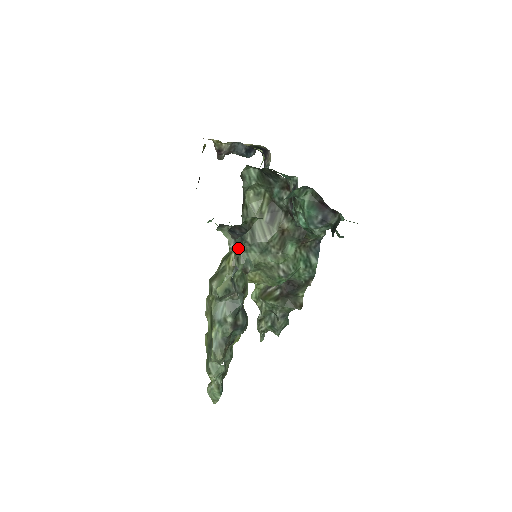
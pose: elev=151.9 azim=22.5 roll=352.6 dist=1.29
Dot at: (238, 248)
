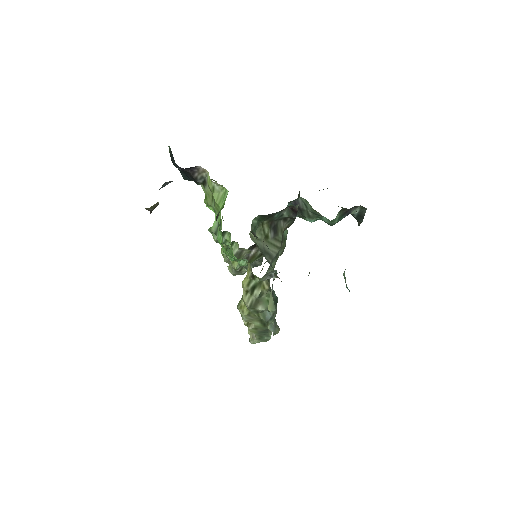
Dot at: (275, 277)
